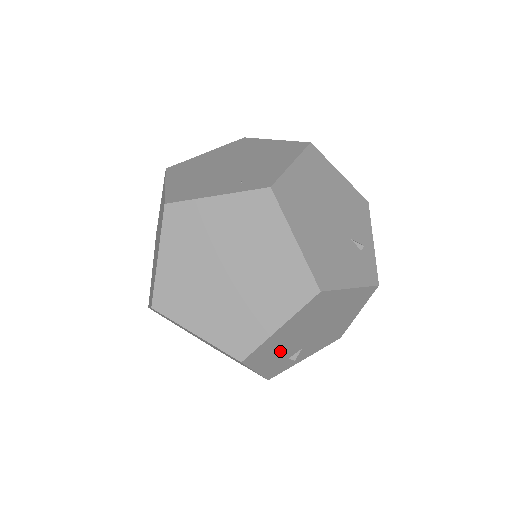
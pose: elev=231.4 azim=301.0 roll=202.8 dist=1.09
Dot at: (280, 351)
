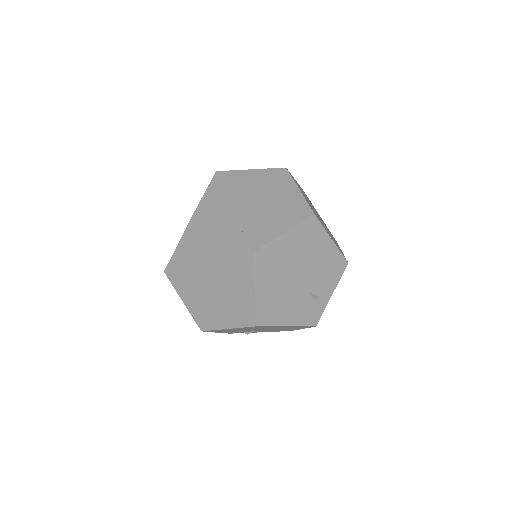
Dot at: occluded
